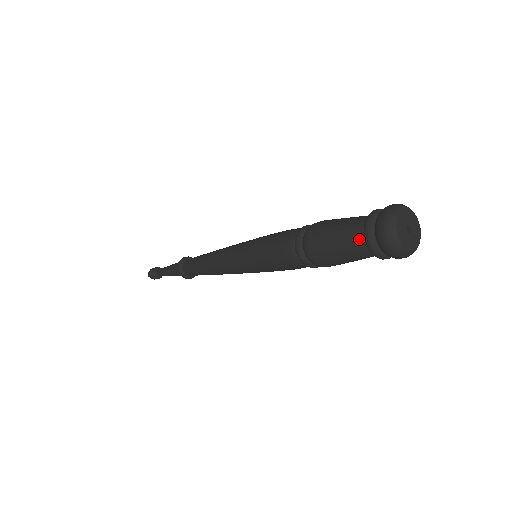
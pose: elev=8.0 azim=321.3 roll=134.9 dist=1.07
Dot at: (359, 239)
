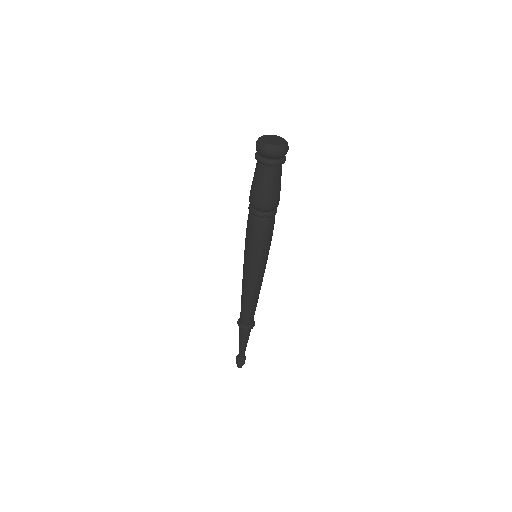
Dot at: (261, 168)
